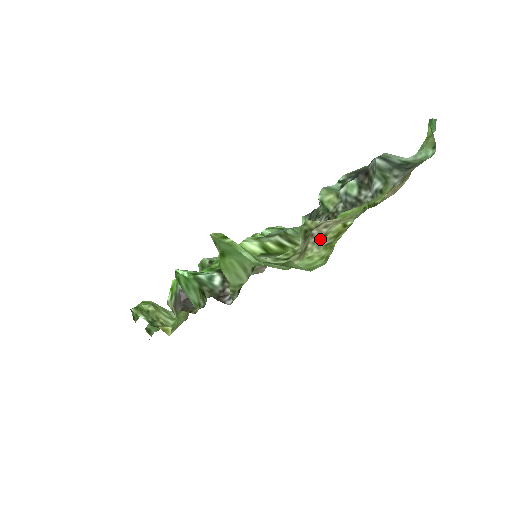
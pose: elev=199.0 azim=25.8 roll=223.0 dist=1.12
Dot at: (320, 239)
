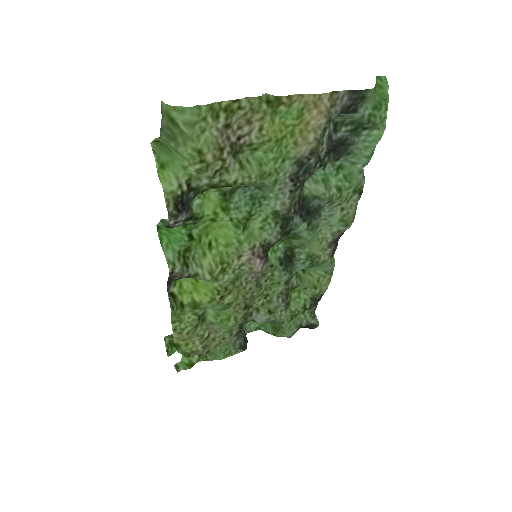
Dot at: (226, 130)
